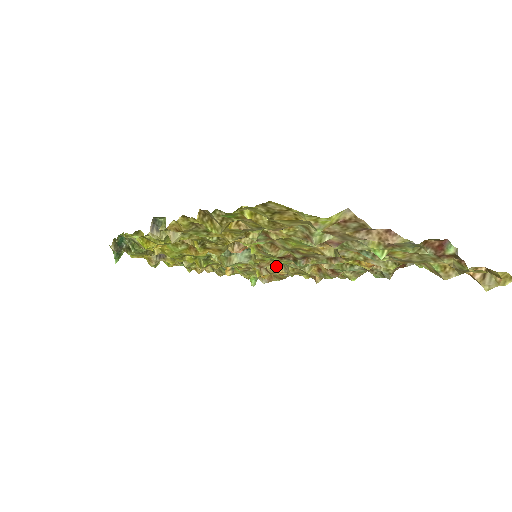
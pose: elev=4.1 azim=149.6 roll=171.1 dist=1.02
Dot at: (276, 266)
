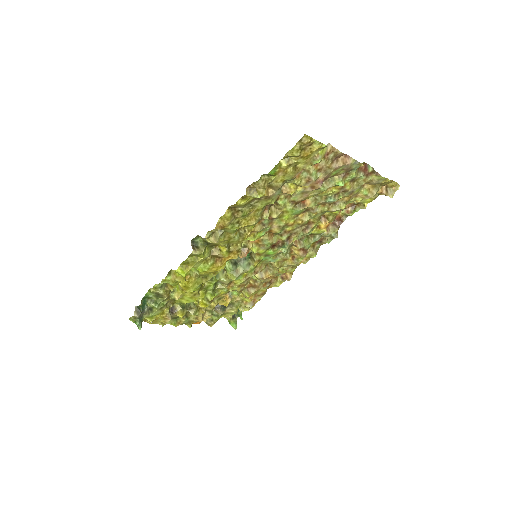
Dot at: (263, 273)
